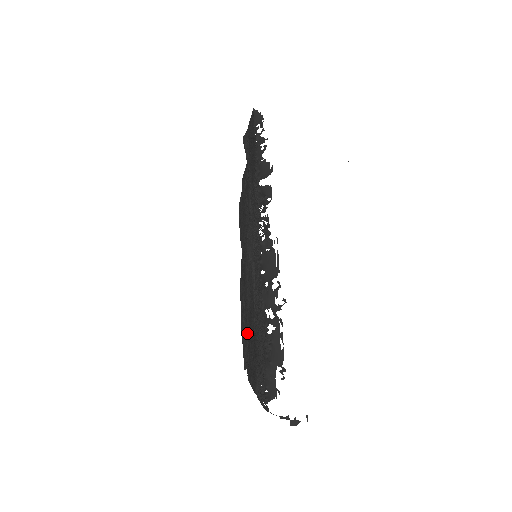
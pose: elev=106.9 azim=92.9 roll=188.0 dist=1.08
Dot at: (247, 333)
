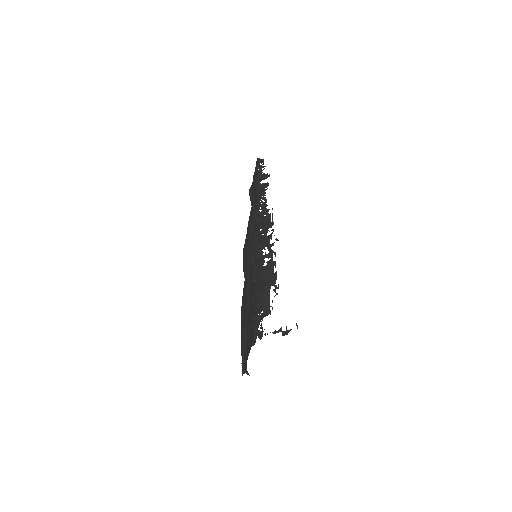
Dot at: (246, 331)
